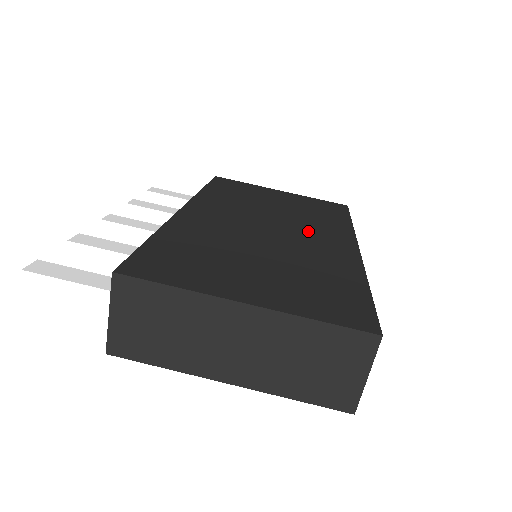
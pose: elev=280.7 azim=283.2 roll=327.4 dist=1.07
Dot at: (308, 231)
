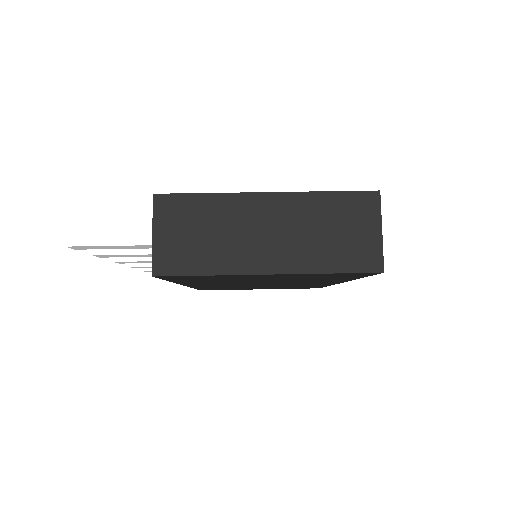
Dot at: occluded
